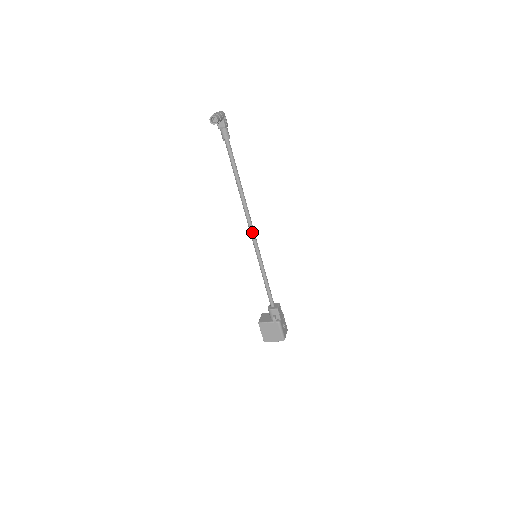
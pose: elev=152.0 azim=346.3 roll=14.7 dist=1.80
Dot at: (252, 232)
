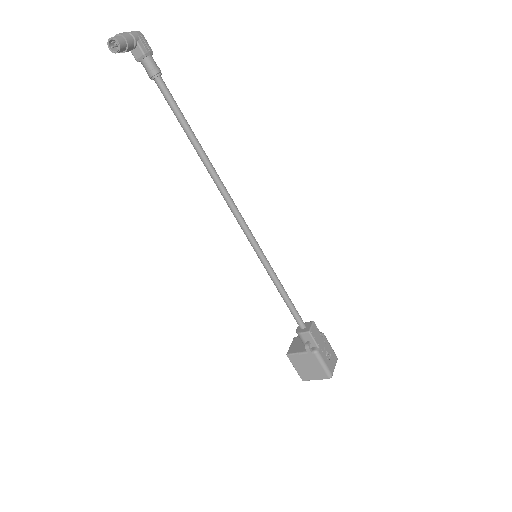
Dot at: (239, 220)
